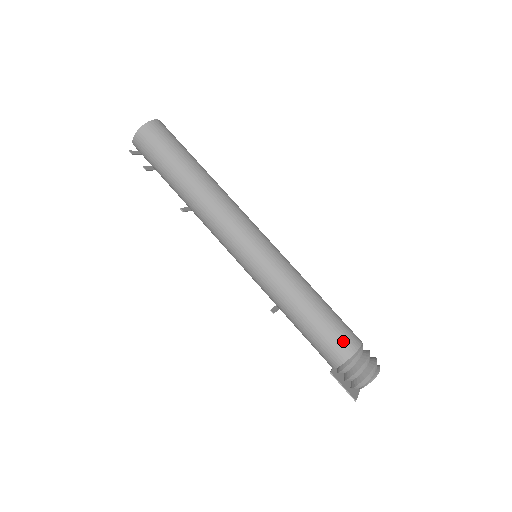
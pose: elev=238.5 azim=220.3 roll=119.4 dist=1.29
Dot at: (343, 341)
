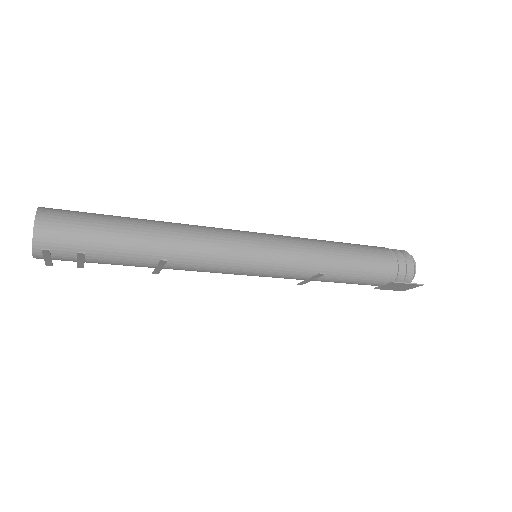
Dot at: (376, 249)
